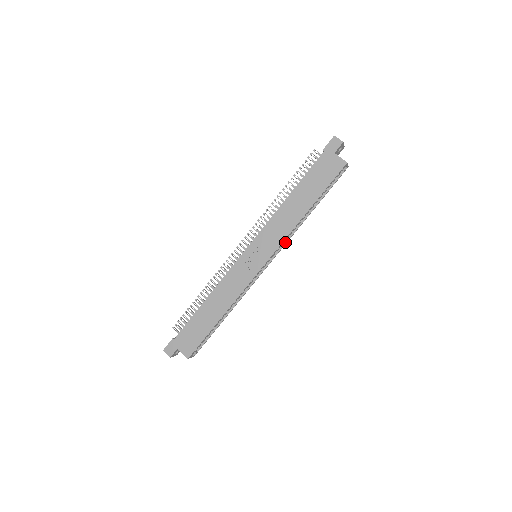
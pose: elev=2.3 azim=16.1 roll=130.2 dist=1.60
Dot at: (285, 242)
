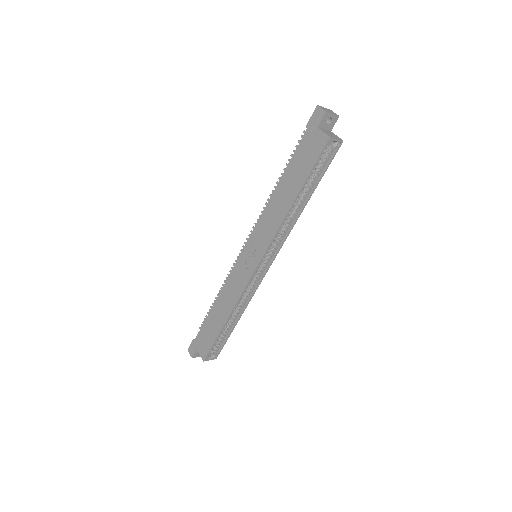
Dot at: (283, 239)
